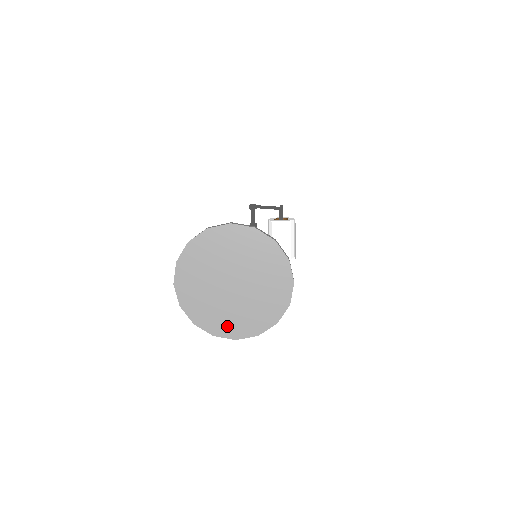
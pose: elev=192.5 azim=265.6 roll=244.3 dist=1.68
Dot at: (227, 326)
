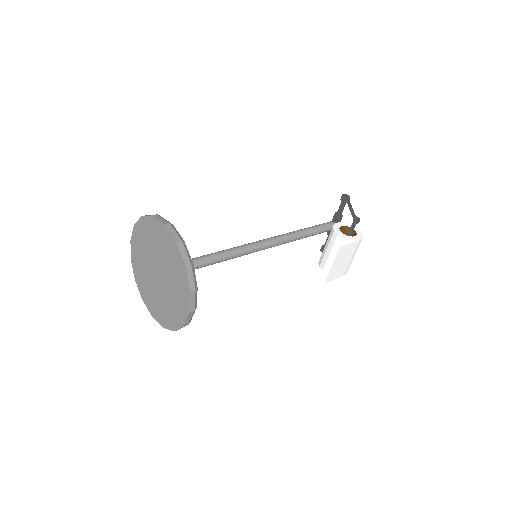
Dot at: (150, 301)
